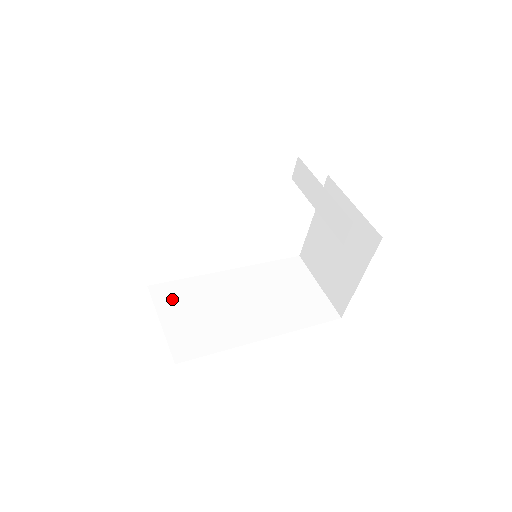
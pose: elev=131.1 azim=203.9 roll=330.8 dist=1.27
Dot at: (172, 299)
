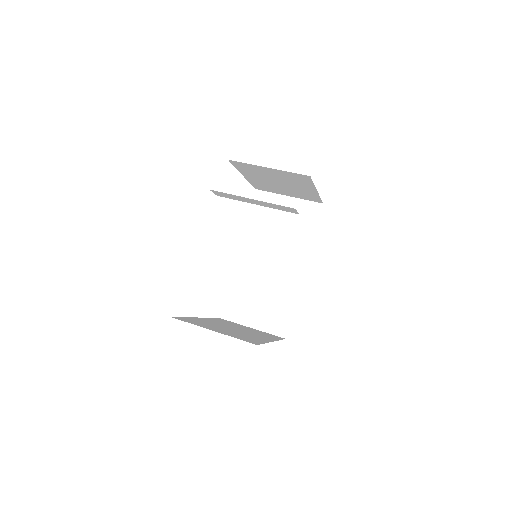
Dot at: (238, 309)
